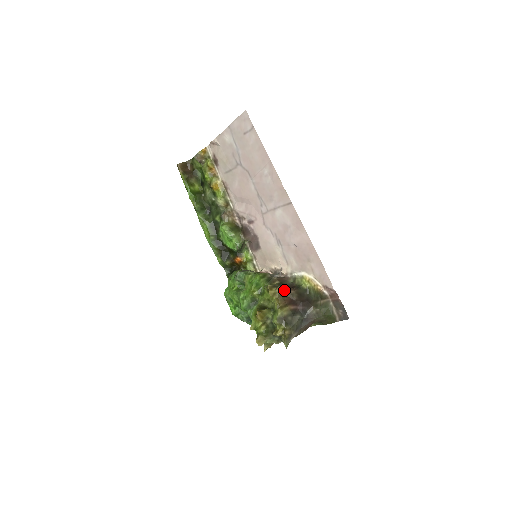
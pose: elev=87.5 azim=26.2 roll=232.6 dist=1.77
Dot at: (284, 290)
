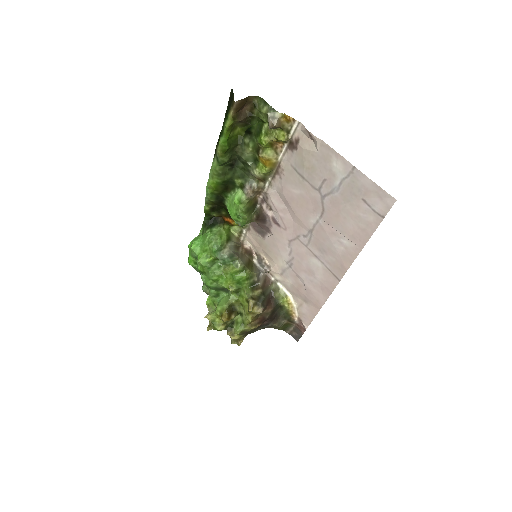
Dot at: (264, 311)
